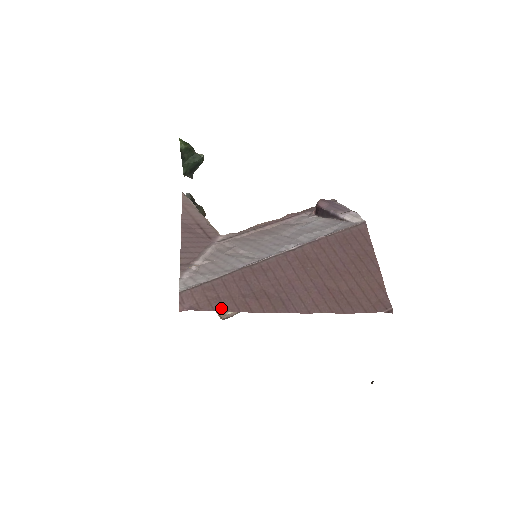
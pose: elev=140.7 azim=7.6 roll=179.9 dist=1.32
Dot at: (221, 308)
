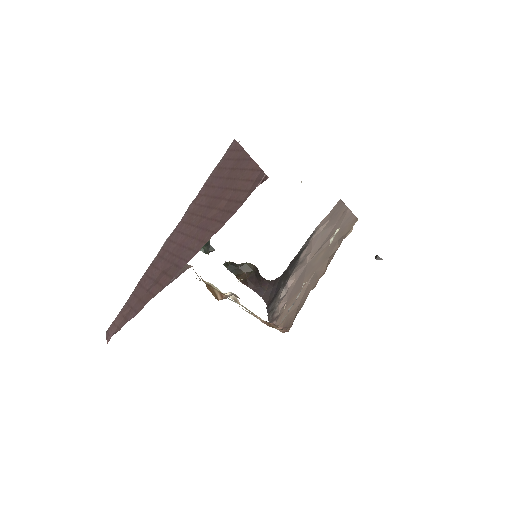
Dot at: (133, 315)
